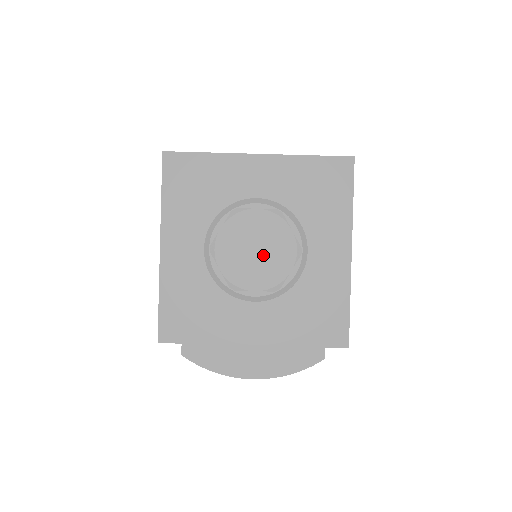
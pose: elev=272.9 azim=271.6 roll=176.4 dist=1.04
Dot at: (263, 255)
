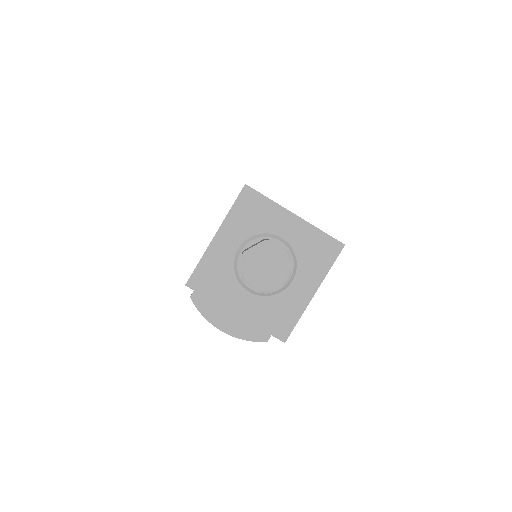
Dot at: (269, 272)
